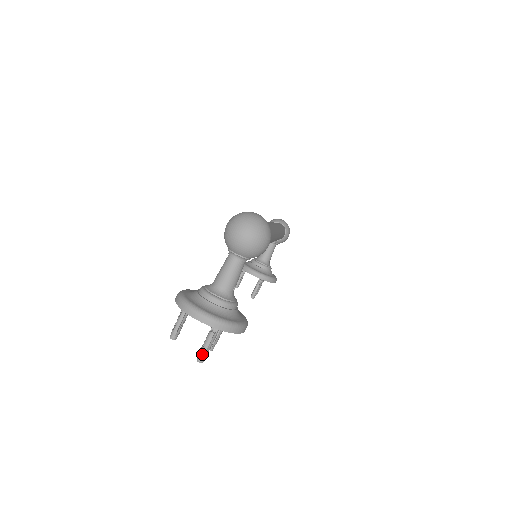
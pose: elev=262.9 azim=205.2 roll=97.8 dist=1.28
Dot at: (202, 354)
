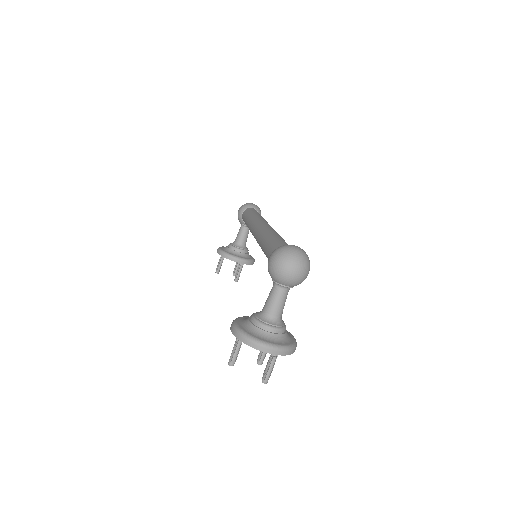
Dot at: (267, 376)
